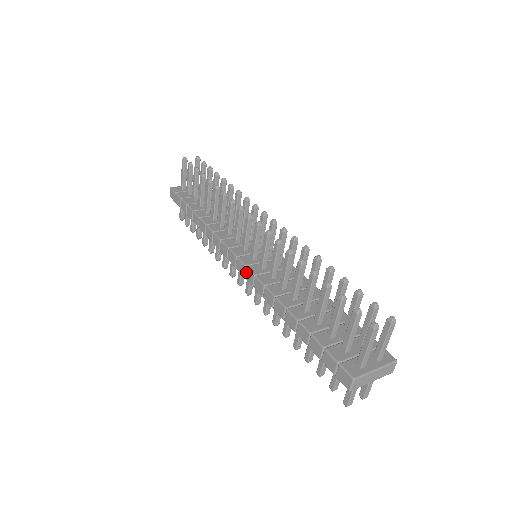
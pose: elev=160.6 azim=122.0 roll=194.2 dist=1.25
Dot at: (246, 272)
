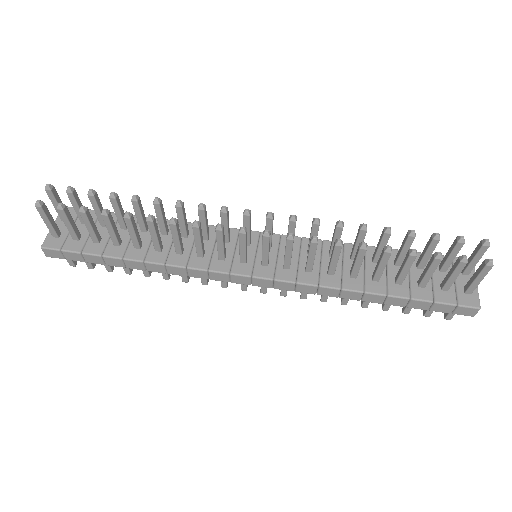
Dot at: (277, 284)
